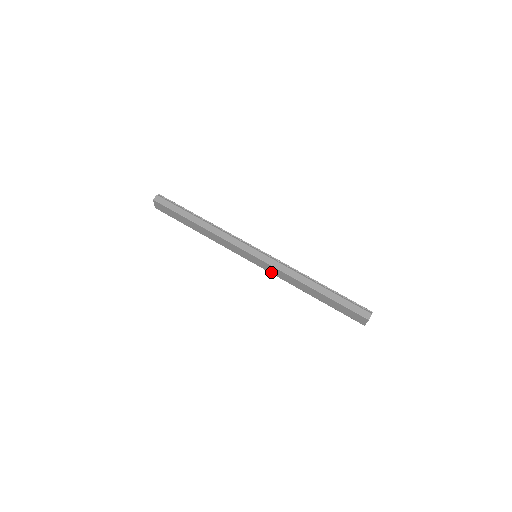
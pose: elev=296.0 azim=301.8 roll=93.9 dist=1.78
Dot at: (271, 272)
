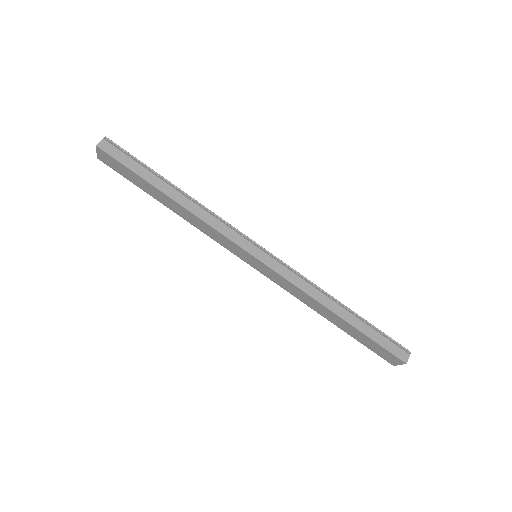
Dot at: (275, 281)
